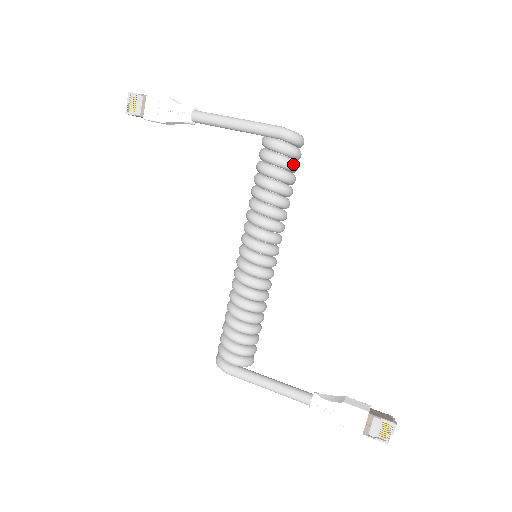
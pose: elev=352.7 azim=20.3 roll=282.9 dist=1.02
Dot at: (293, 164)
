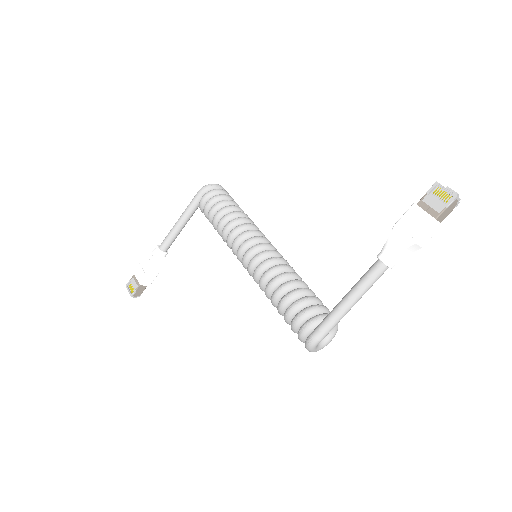
Dot at: (223, 195)
